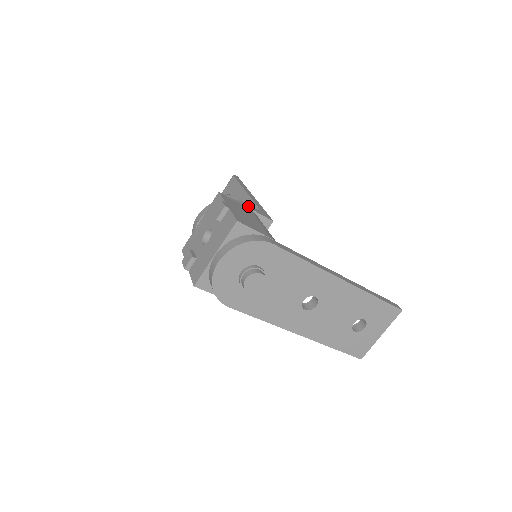
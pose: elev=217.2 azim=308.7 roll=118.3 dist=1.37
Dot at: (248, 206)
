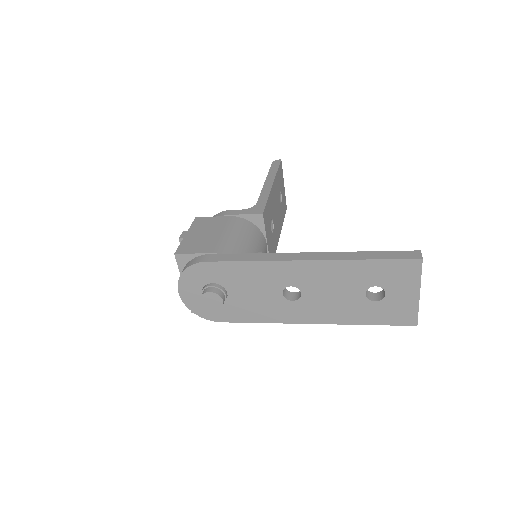
Dot at: (233, 212)
